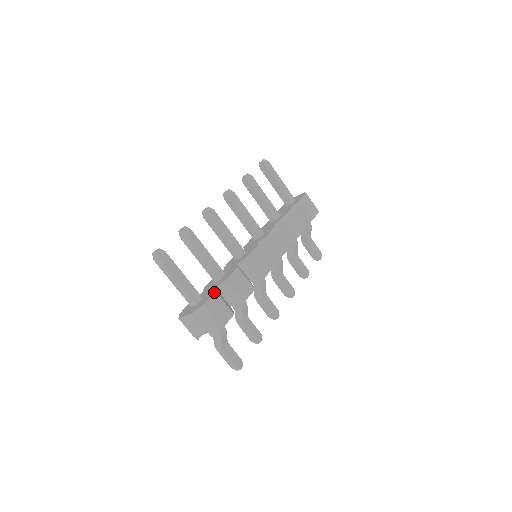
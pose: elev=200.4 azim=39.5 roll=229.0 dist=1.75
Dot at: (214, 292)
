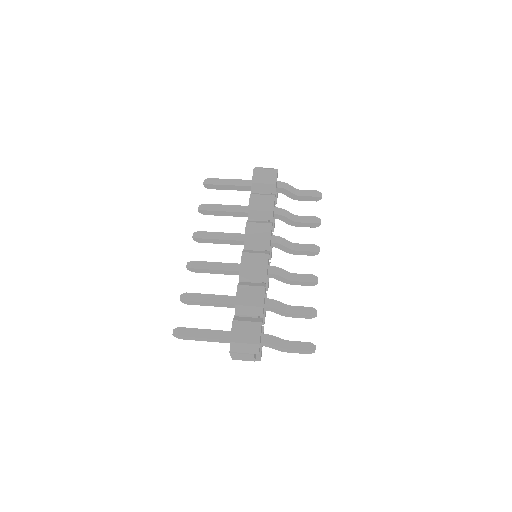
Dot at: (232, 322)
